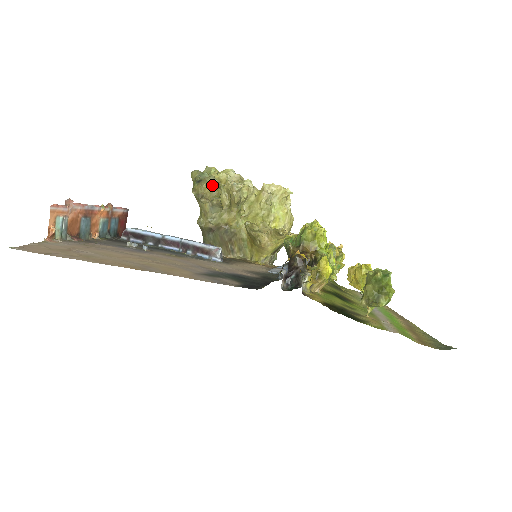
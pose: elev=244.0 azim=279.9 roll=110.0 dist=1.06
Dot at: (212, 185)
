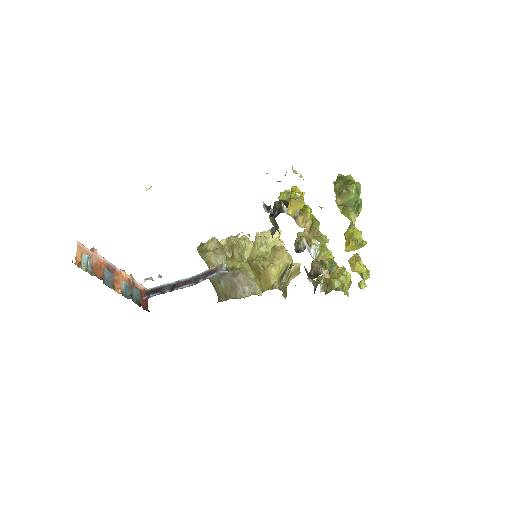
Dot at: (213, 240)
